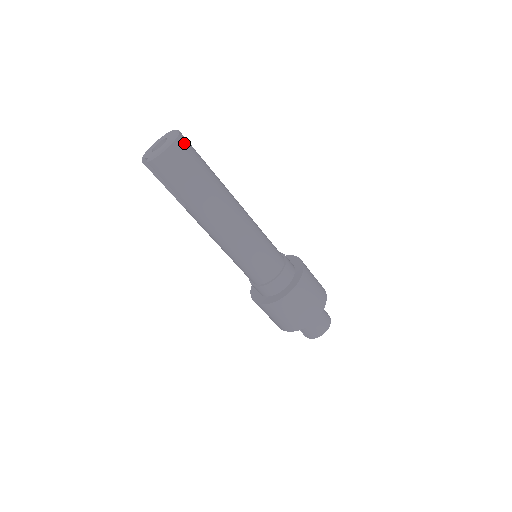
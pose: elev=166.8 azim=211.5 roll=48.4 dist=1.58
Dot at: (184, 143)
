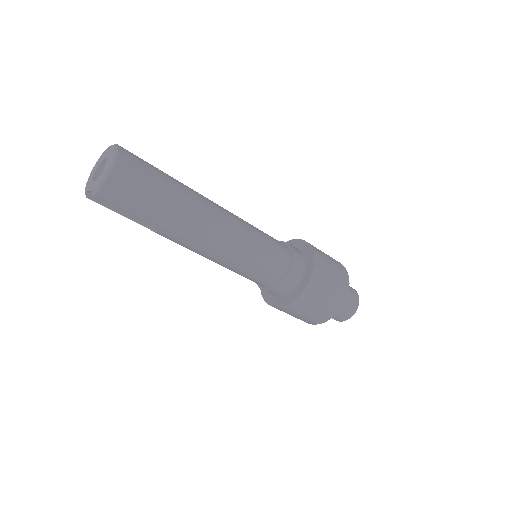
Dot at: (129, 158)
